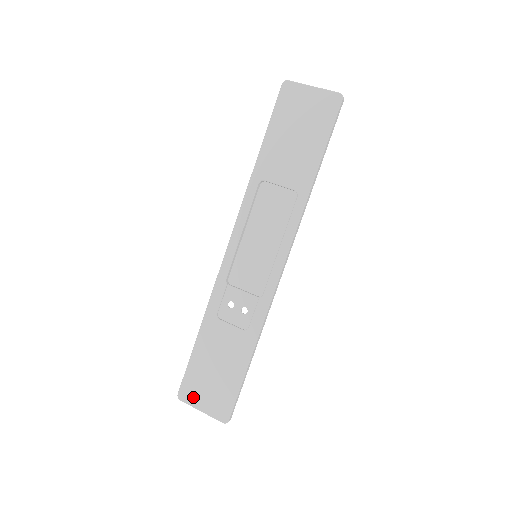
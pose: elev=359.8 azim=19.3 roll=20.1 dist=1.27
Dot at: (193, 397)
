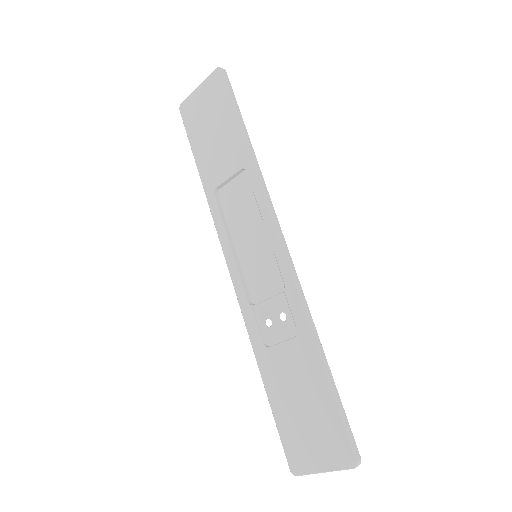
Dot at: (305, 460)
